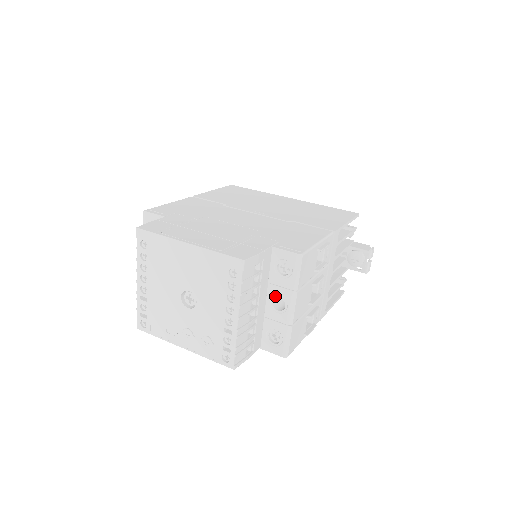
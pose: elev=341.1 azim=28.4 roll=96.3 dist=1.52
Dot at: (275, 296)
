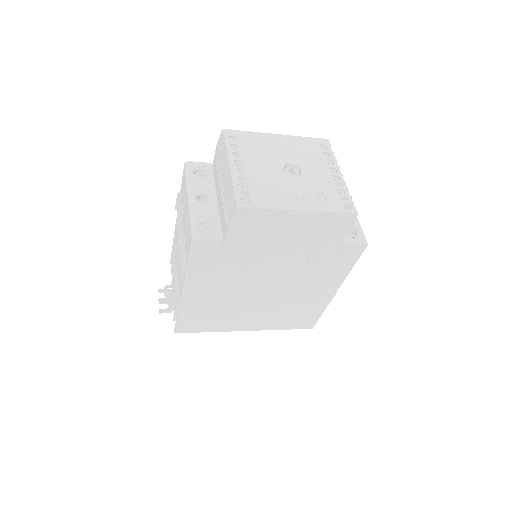
Dot at: occluded
